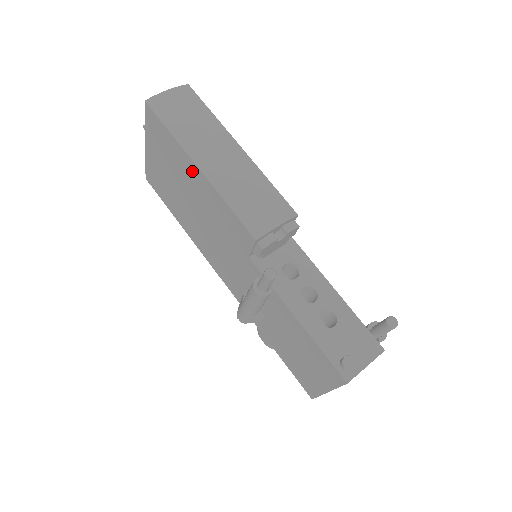
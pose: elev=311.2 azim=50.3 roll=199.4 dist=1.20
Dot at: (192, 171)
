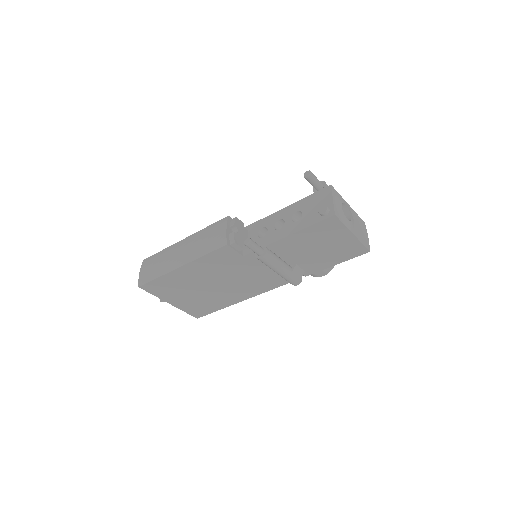
Dot at: (183, 273)
